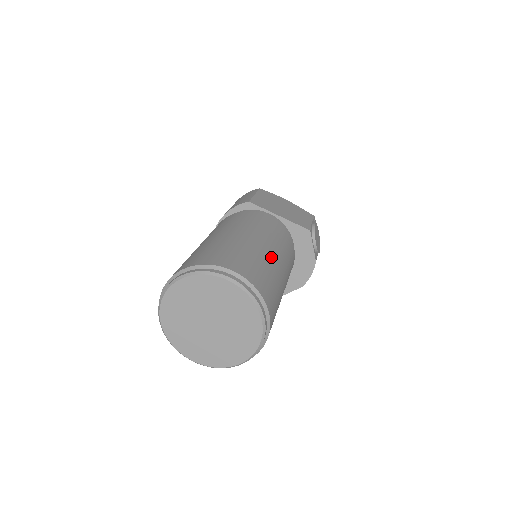
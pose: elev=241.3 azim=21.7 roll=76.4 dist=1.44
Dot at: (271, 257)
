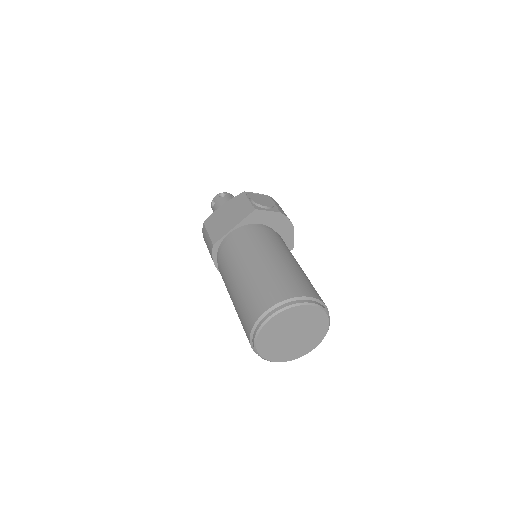
Dot at: (266, 265)
